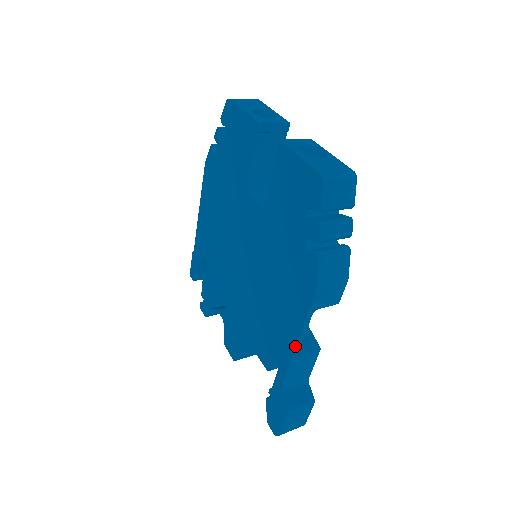
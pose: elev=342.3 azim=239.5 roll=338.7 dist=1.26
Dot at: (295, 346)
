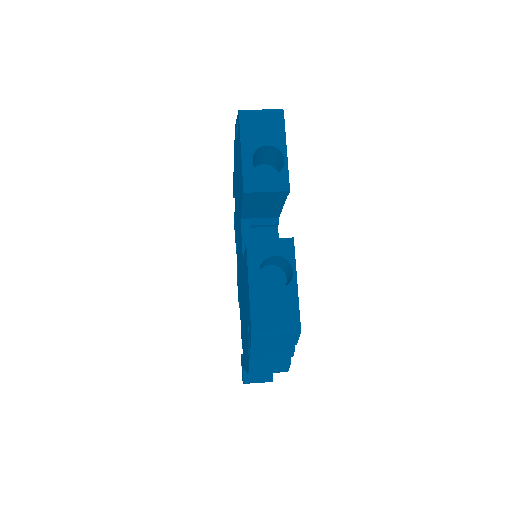
Dot at: occluded
